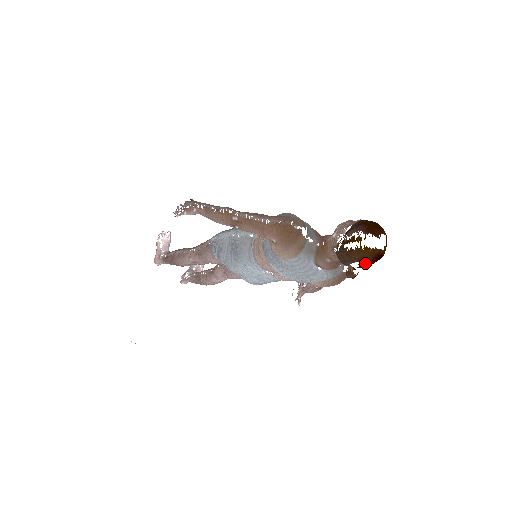
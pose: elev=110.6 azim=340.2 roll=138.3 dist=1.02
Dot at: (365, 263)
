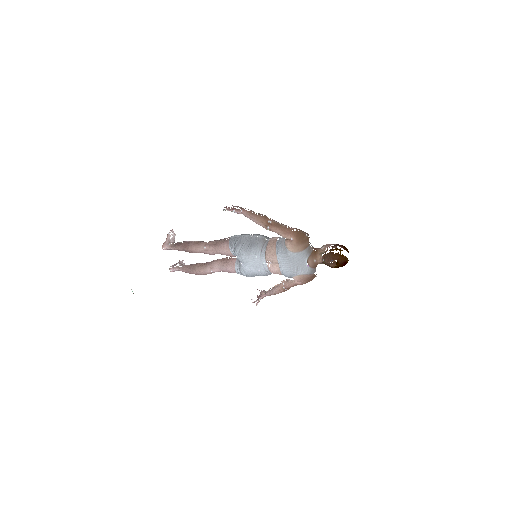
Dot at: (339, 263)
